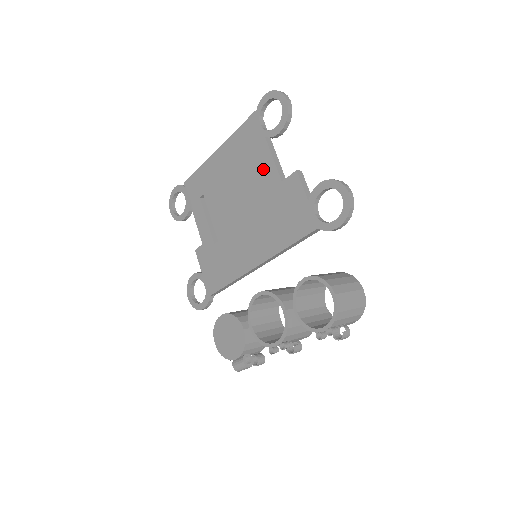
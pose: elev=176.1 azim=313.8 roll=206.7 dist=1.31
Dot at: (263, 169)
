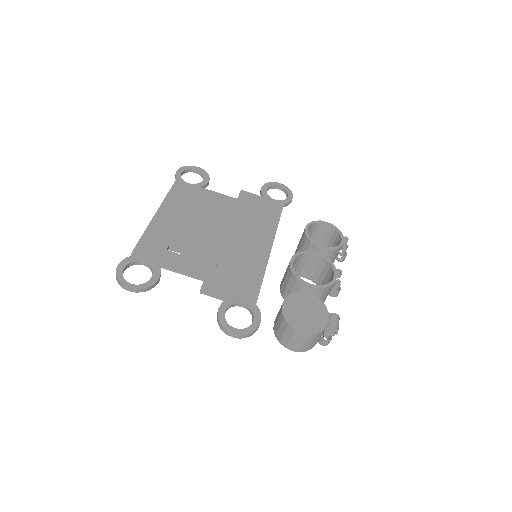
Dot at: (216, 200)
